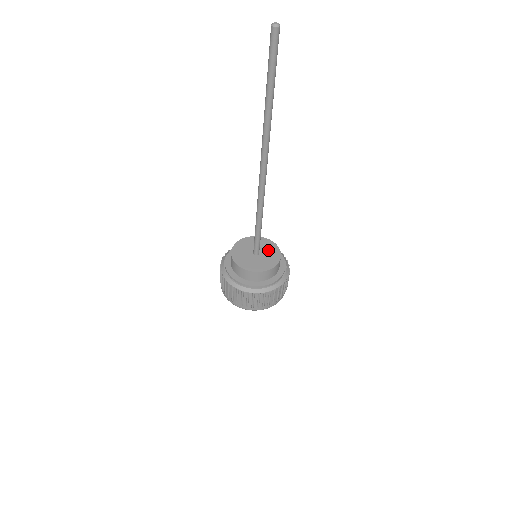
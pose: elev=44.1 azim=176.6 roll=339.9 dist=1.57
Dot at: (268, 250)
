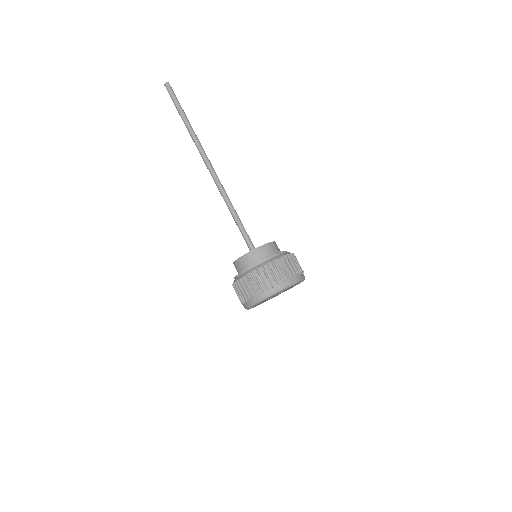
Dot at: occluded
